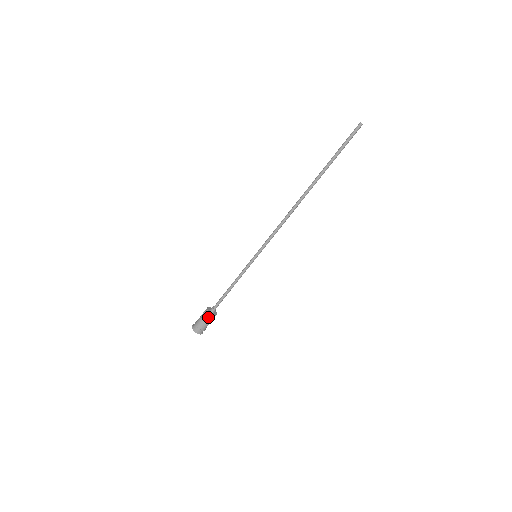
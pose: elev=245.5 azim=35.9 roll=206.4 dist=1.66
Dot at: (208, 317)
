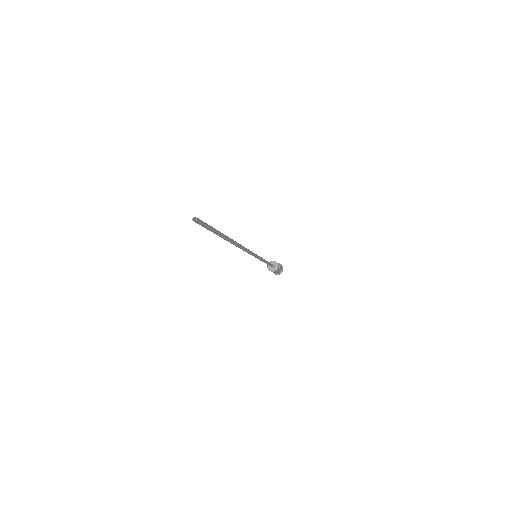
Dot at: occluded
